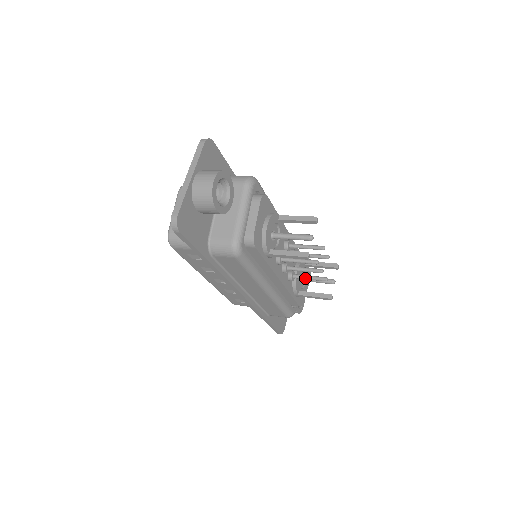
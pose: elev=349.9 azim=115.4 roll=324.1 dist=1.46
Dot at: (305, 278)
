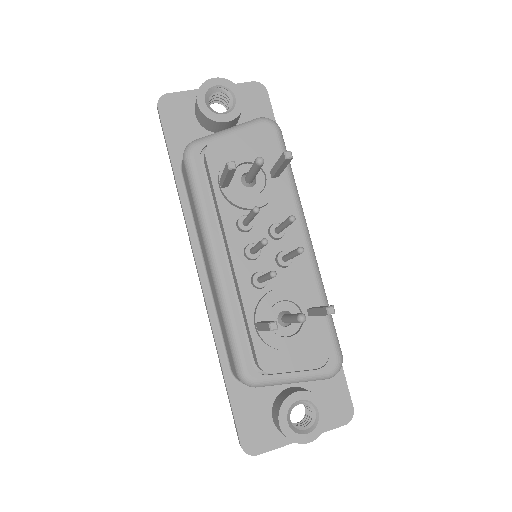
Dot at: (262, 276)
